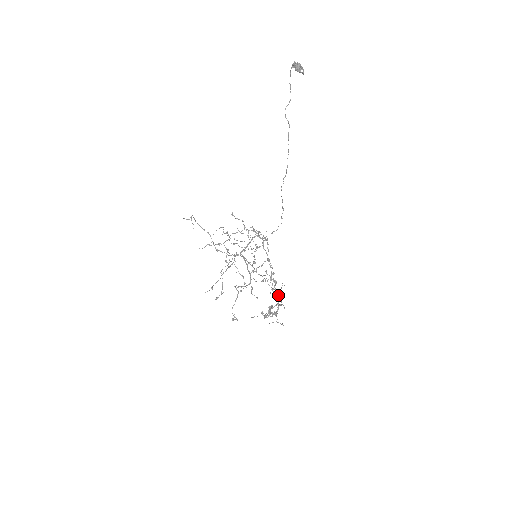
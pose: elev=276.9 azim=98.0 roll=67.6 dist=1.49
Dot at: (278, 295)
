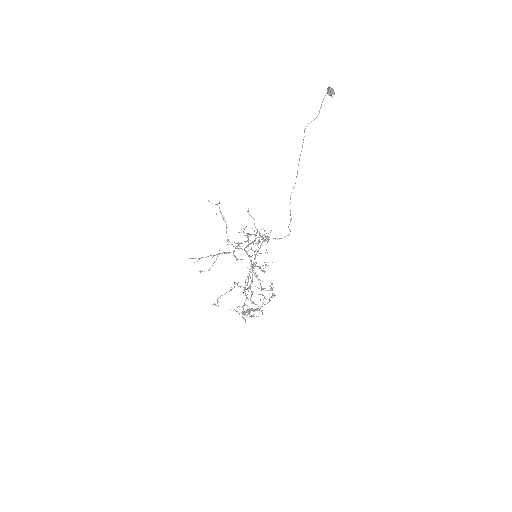
Dot at: occluded
